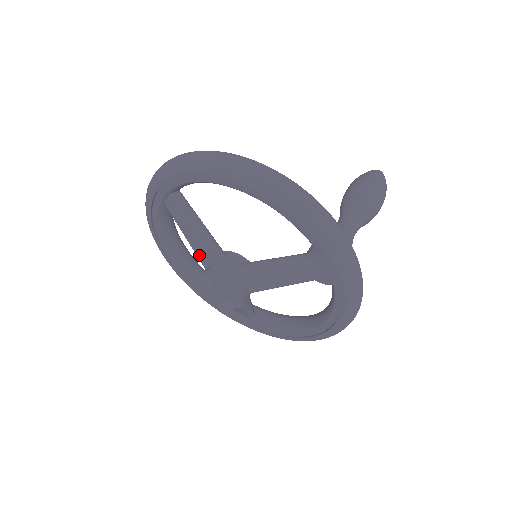
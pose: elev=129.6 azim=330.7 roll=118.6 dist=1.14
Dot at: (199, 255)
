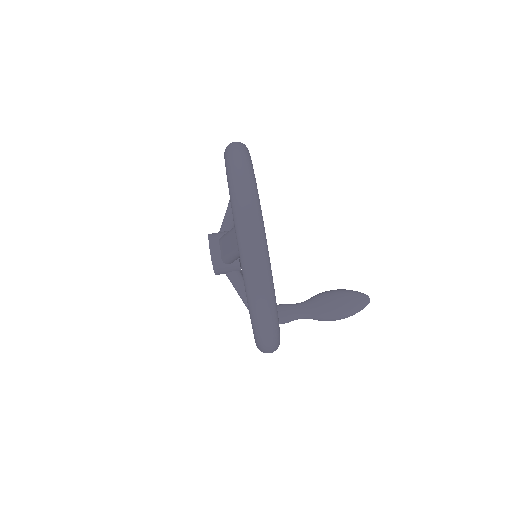
Dot at: (223, 243)
